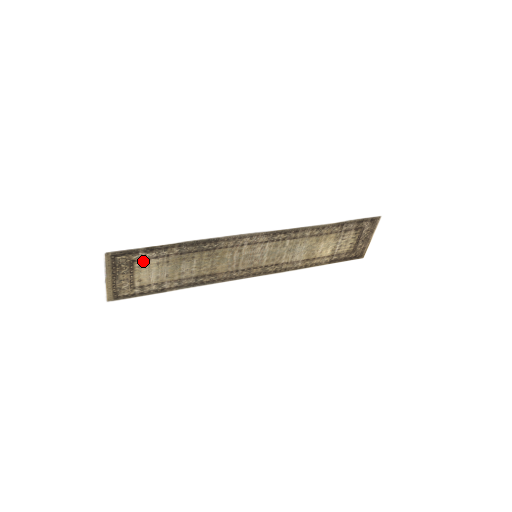
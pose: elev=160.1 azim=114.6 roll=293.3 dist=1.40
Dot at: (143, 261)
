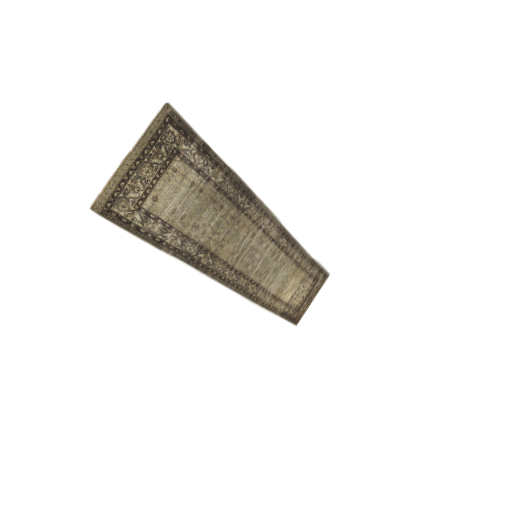
Dot at: (184, 164)
